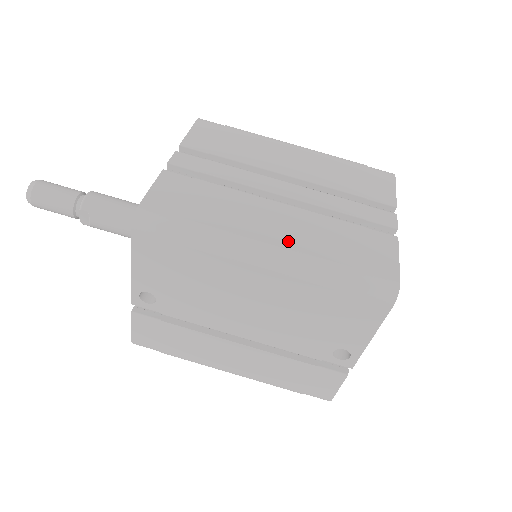
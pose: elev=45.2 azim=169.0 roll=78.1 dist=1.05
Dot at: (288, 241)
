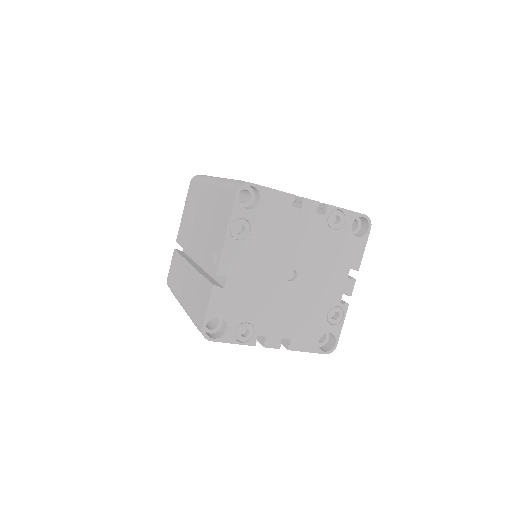
Dot at: occluded
